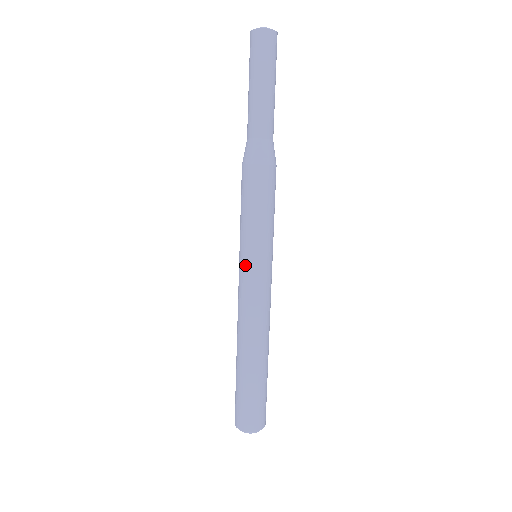
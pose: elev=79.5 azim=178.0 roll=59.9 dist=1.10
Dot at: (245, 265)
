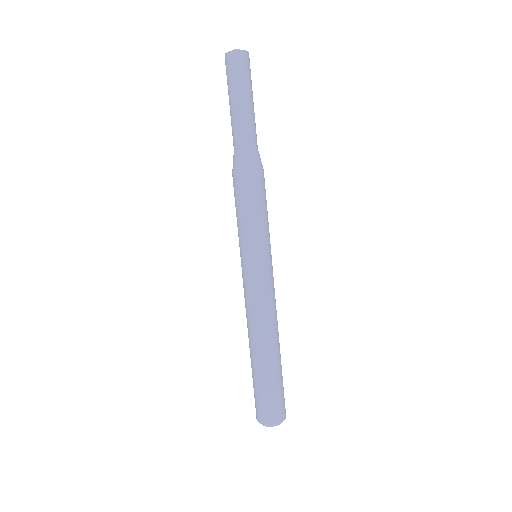
Dot at: (243, 265)
